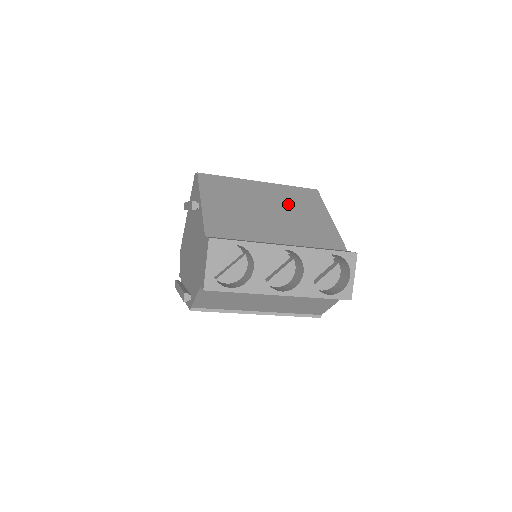
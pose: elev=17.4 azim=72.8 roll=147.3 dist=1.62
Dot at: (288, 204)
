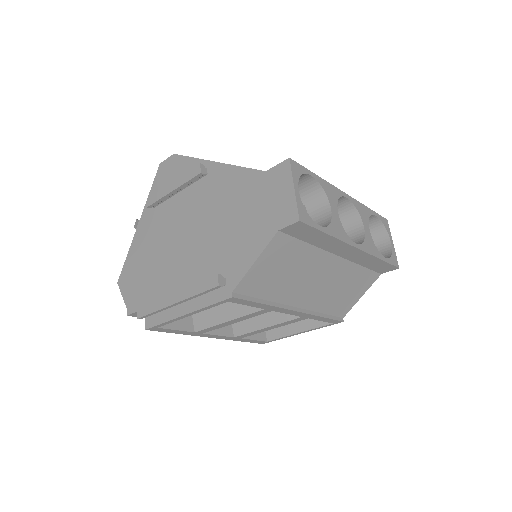
Dot at: occluded
